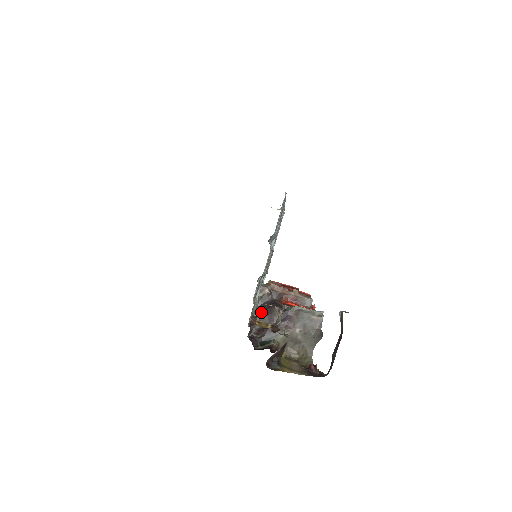
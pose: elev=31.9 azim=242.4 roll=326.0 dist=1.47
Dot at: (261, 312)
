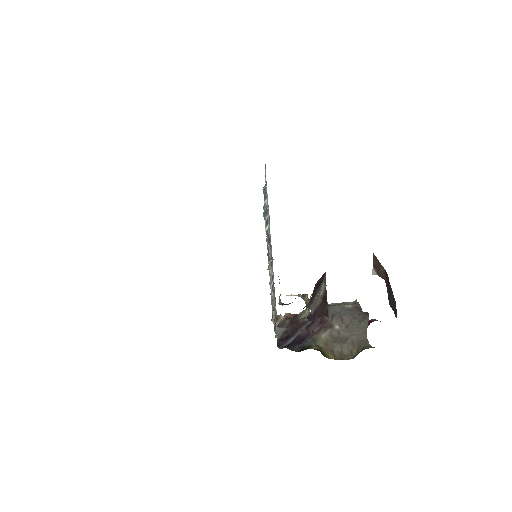
Dot at: occluded
